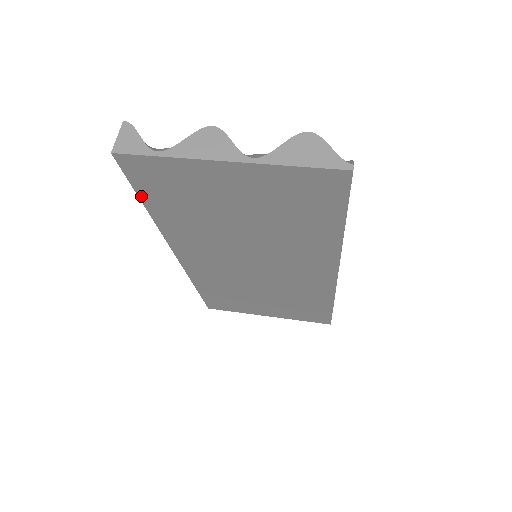
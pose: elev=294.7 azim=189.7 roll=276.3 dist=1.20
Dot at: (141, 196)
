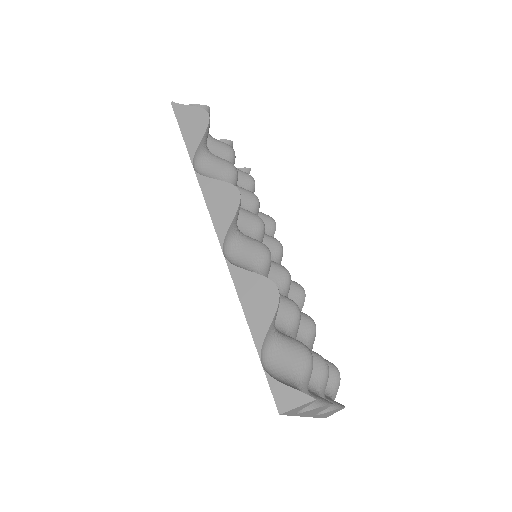
Dot at: (257, 346)
